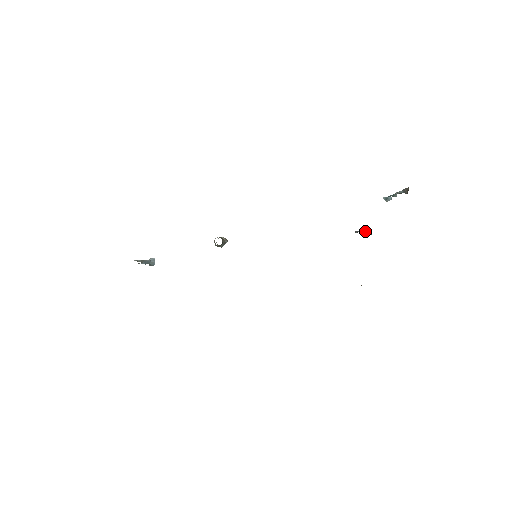
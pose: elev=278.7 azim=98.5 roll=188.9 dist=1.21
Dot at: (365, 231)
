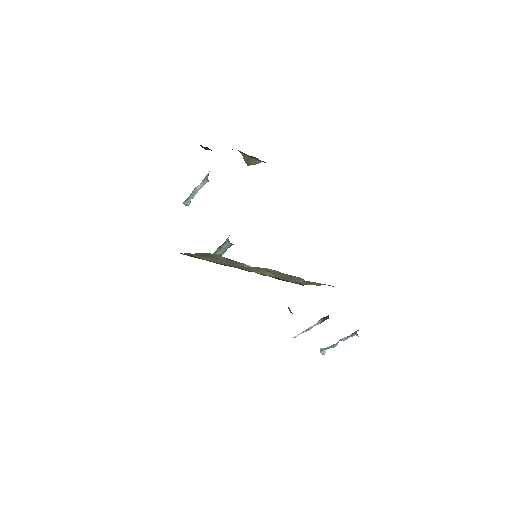
Dot at: (320, 320)
